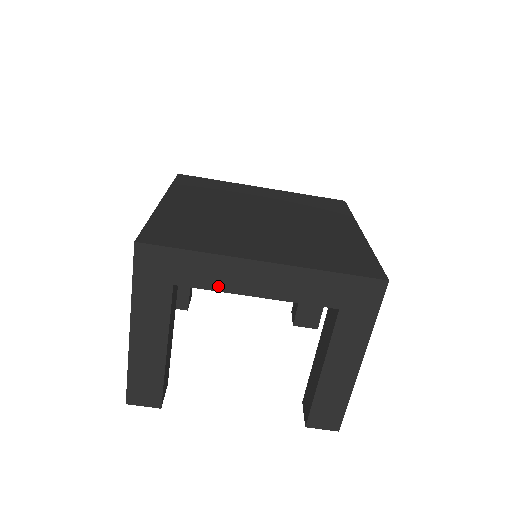
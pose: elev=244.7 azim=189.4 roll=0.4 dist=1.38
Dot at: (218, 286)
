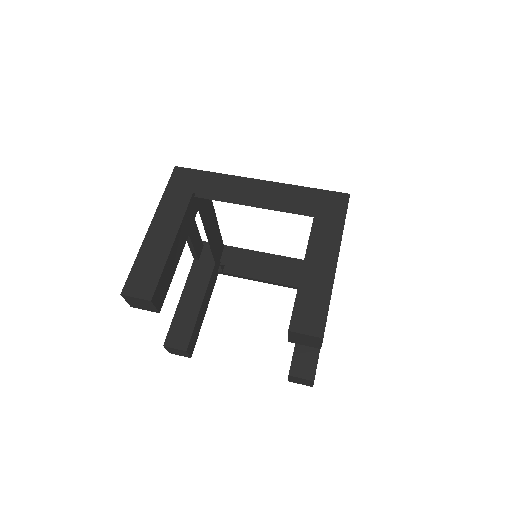
Dot at: (225, 195)
